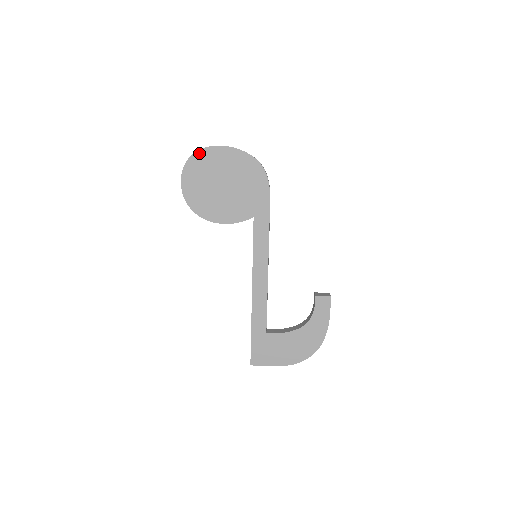
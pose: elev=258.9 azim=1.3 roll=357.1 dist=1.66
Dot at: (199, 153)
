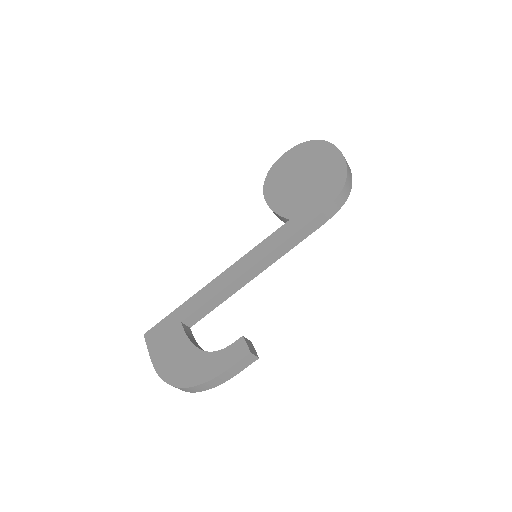
Dot at: (318, 142)
